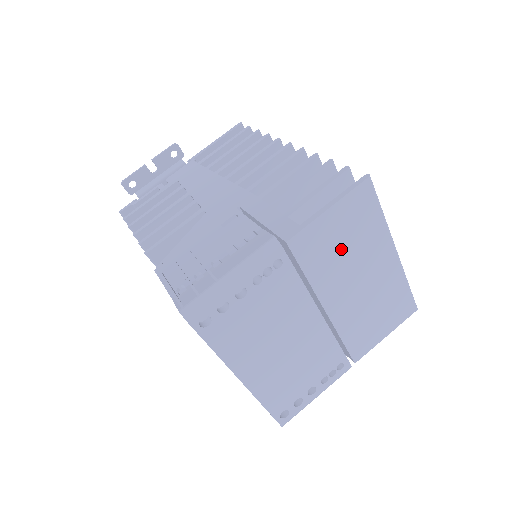
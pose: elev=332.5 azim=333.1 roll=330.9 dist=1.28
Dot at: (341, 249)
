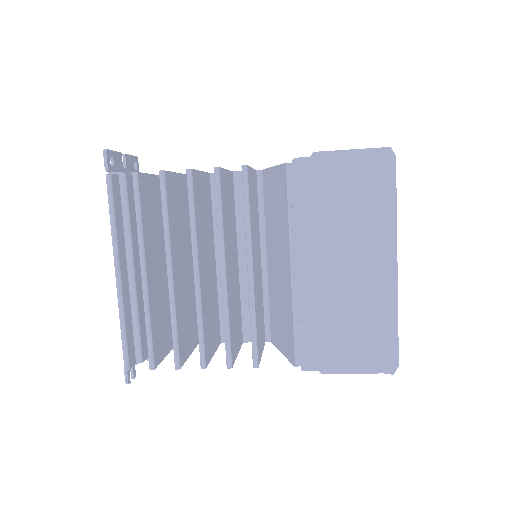
Dot at: occluded
